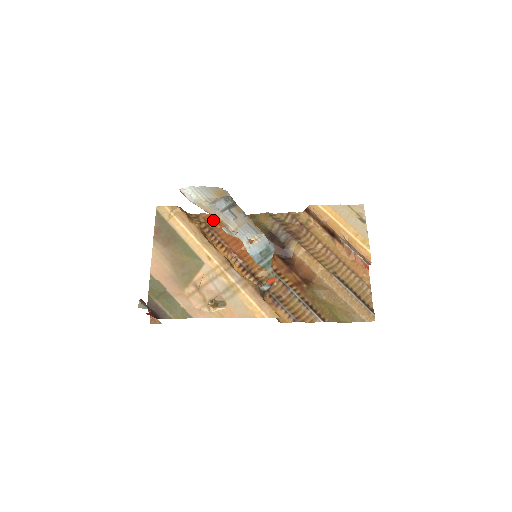
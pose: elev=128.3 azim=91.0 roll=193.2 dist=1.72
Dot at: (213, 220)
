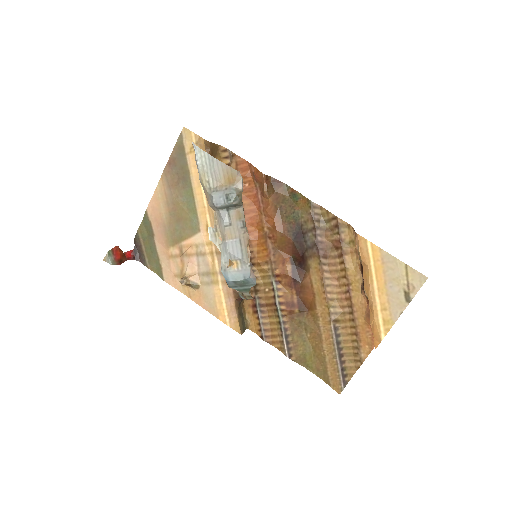
Dot at: (244, 173)
